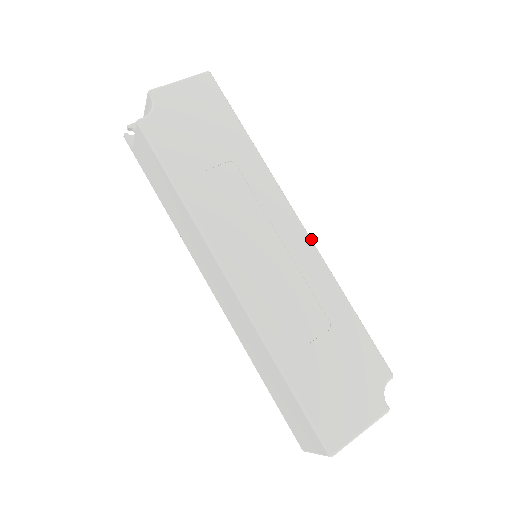
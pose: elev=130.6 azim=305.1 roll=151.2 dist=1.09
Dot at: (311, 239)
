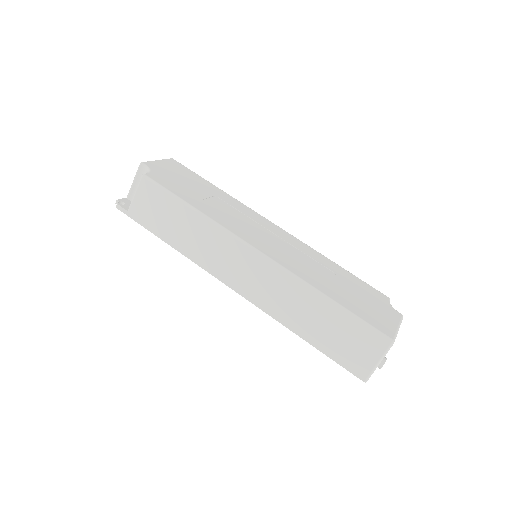
Dot at: (289, 234)
